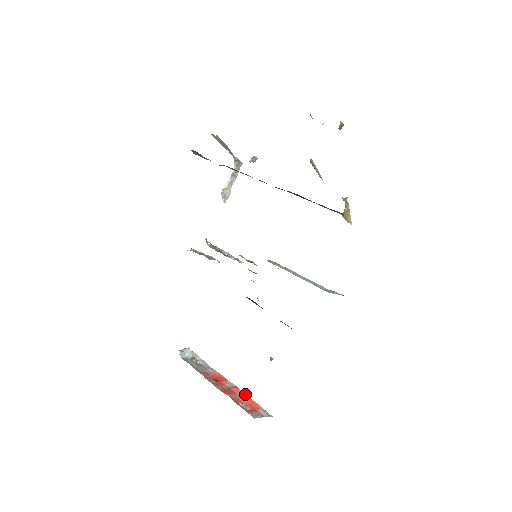
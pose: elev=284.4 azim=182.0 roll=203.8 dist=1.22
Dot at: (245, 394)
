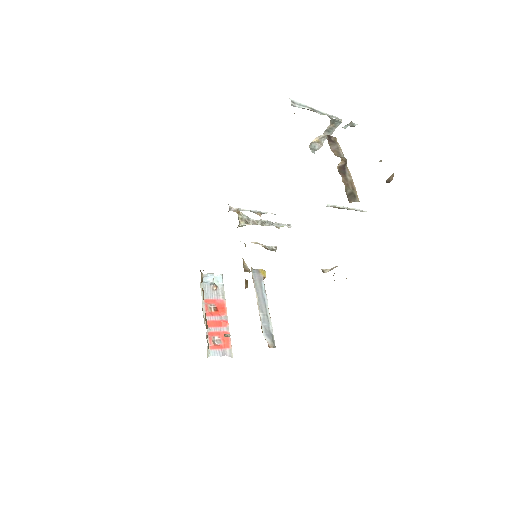
Dot at: (228, 331)
